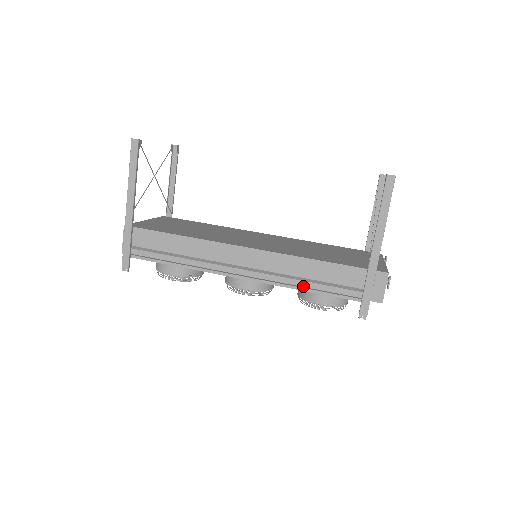
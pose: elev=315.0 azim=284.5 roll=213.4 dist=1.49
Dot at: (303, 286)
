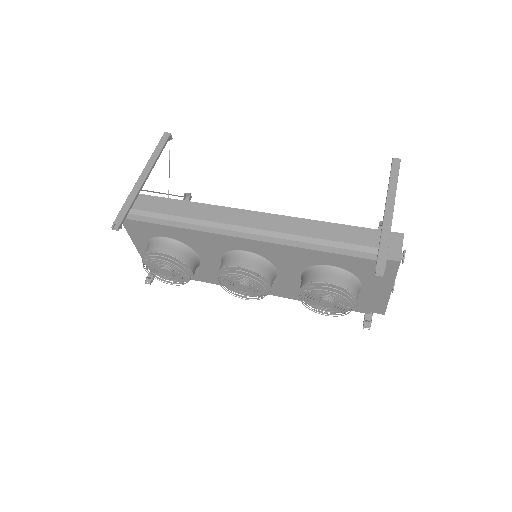
Dot at: (311, 248)
